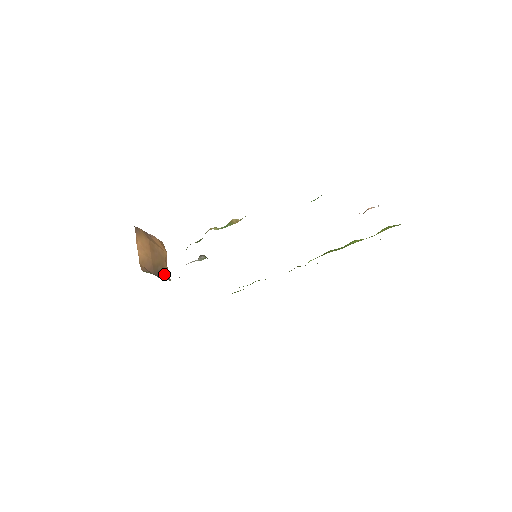
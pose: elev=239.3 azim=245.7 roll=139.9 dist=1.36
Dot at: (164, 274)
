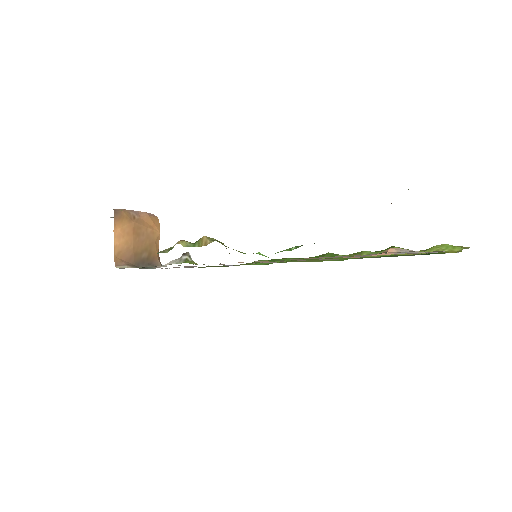
Dot at: (151, 260)
